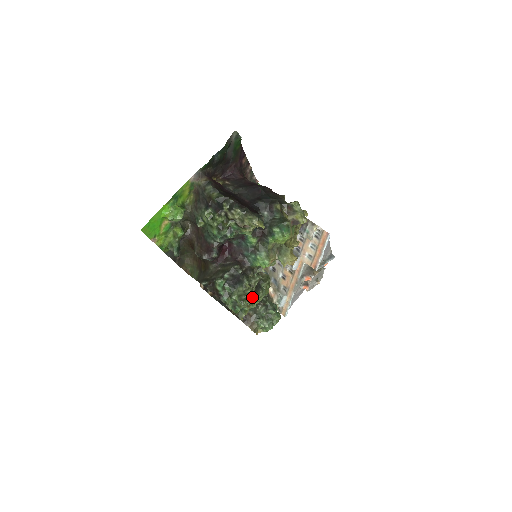
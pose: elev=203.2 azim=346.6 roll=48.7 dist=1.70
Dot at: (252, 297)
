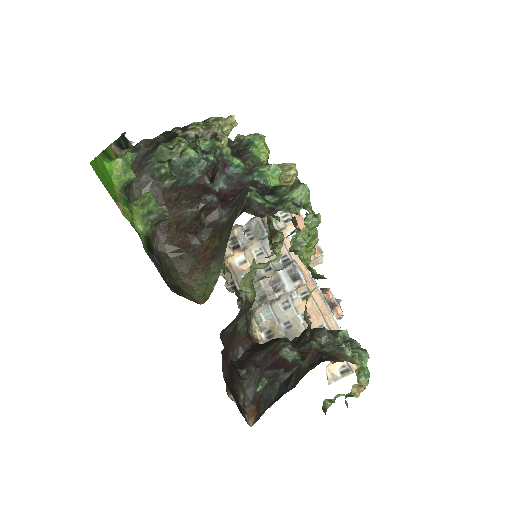
Dot at: occluded
